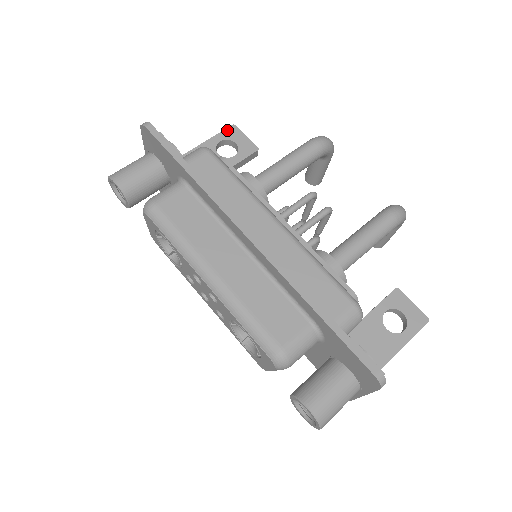
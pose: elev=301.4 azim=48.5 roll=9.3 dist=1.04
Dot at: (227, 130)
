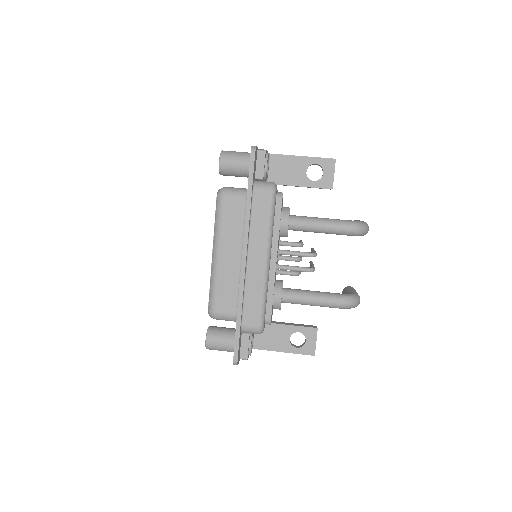
Dot at: (327, 160)
